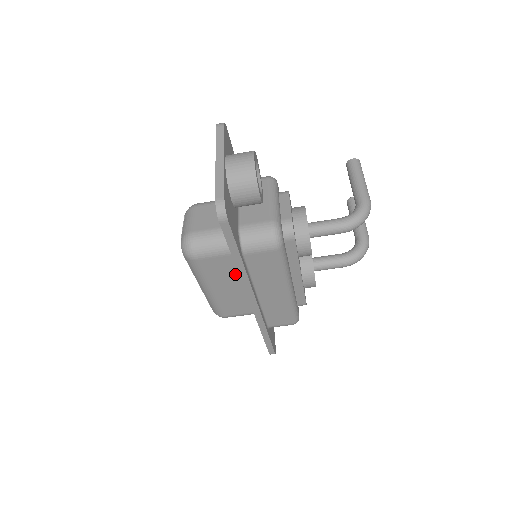
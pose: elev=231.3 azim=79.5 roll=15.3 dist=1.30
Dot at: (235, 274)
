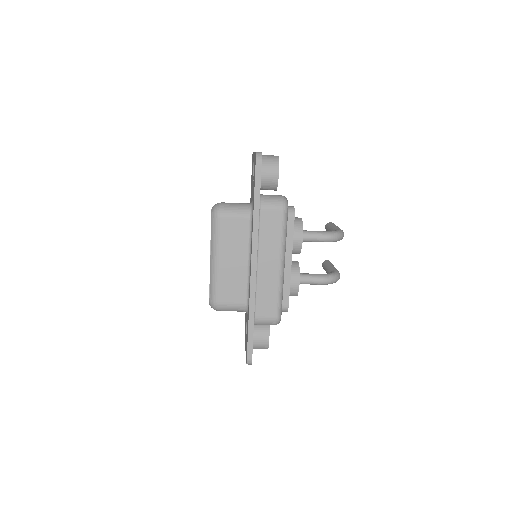
Dot at: (244, 244)
